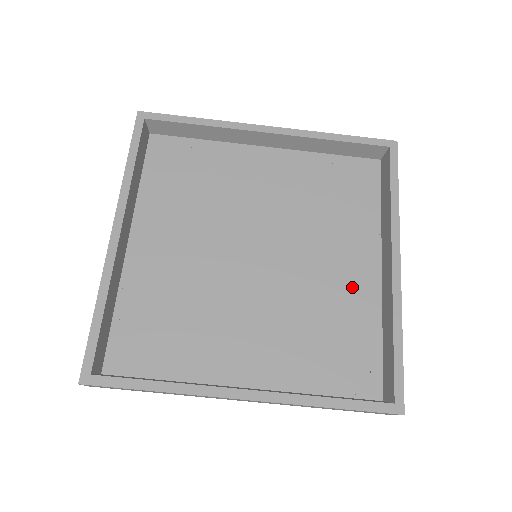
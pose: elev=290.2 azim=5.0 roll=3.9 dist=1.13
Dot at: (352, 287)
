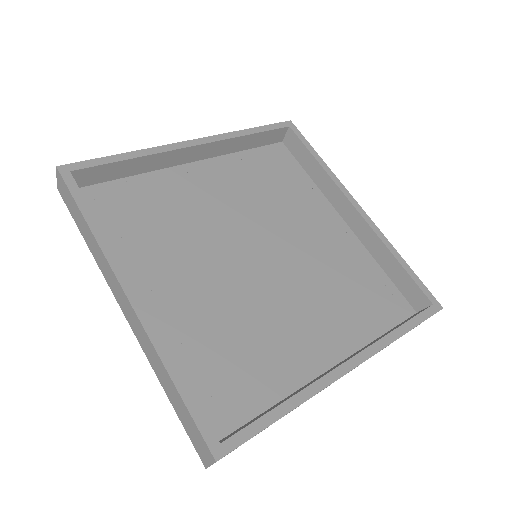
Dot at: (338, 244)
